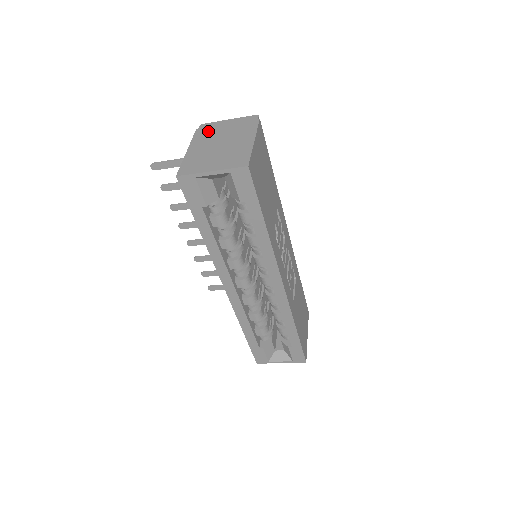
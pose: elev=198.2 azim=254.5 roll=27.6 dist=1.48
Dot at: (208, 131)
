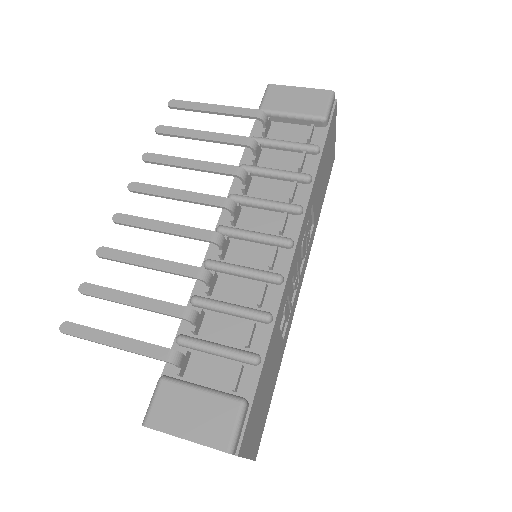
Dot at: occluded
